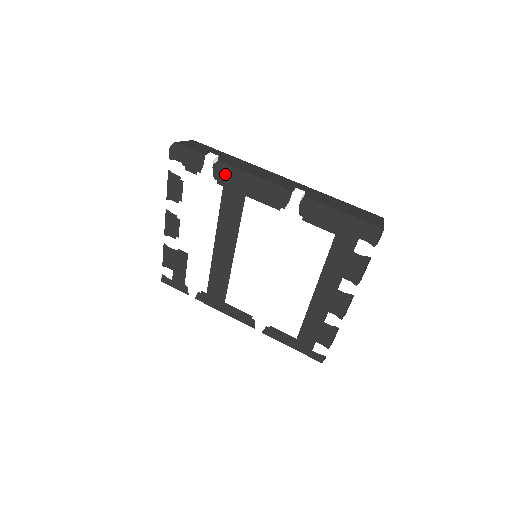
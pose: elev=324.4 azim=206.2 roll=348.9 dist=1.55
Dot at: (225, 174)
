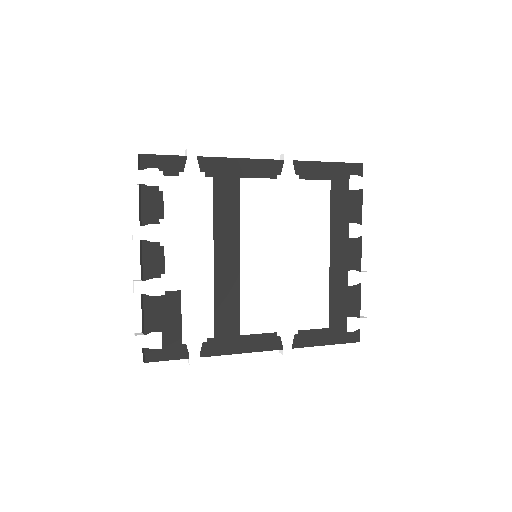
Dot at: (213, 162)
